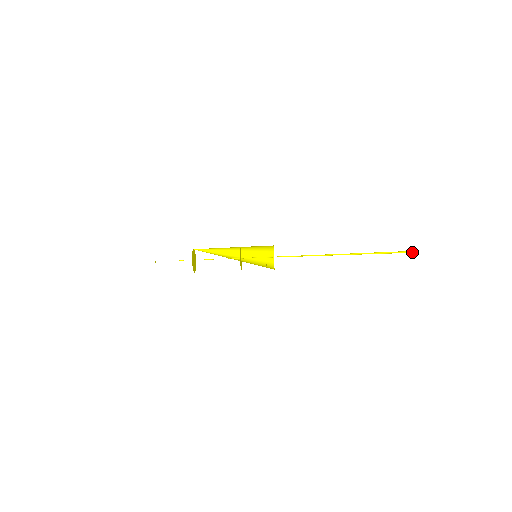
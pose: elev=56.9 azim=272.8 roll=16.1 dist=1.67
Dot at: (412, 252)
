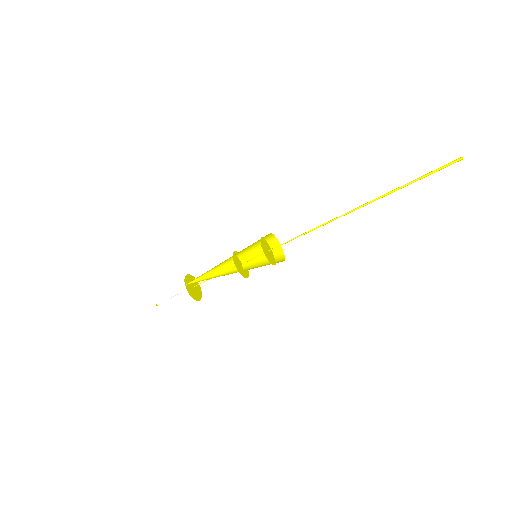
Dot at: (453, 162)
